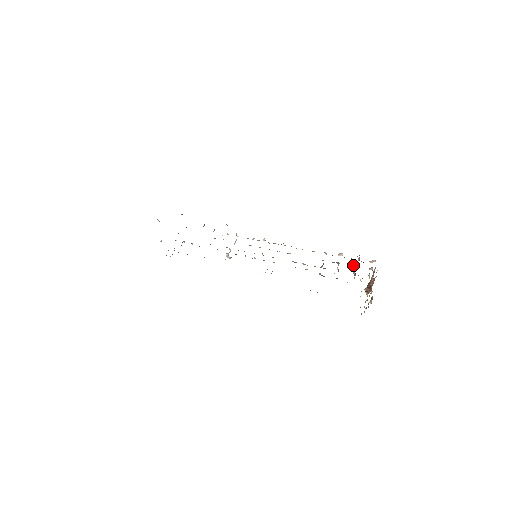
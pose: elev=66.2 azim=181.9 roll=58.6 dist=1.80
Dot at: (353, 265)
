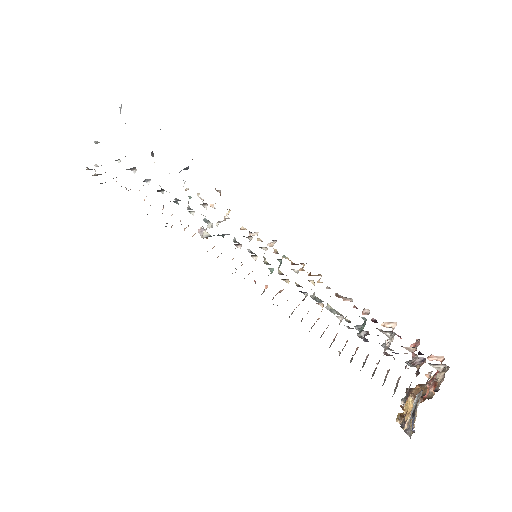
Dot at: (412, 348)
